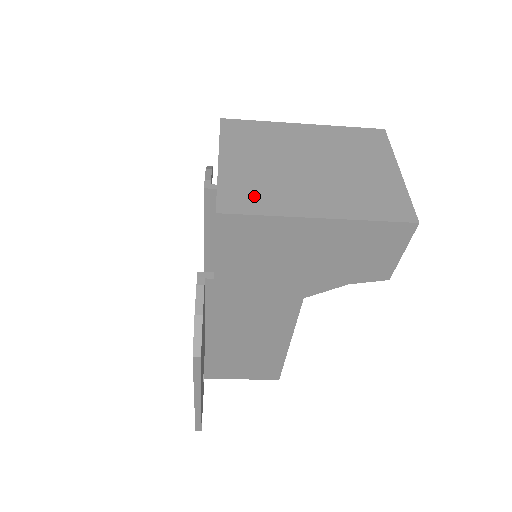
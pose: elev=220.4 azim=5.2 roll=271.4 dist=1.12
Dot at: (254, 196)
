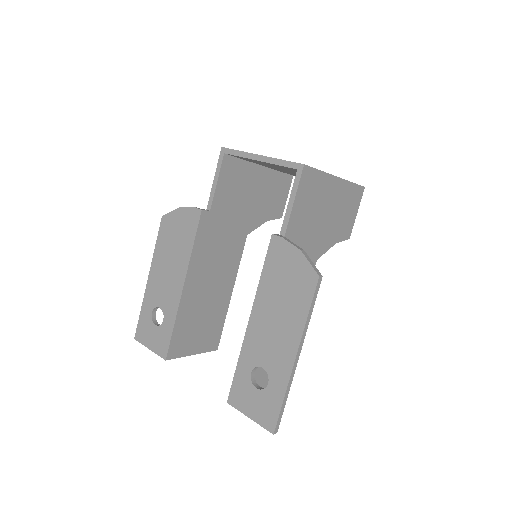
Dot at: occluded
